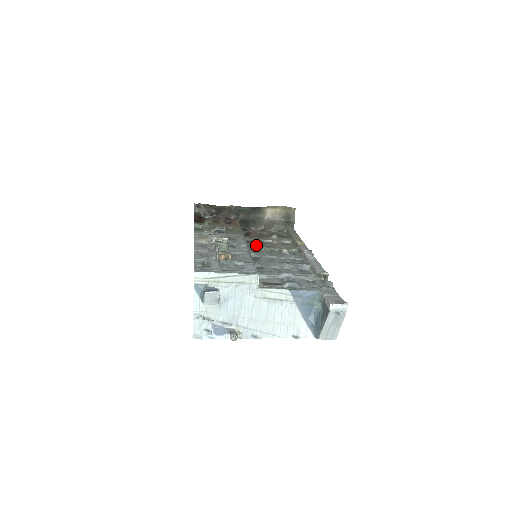
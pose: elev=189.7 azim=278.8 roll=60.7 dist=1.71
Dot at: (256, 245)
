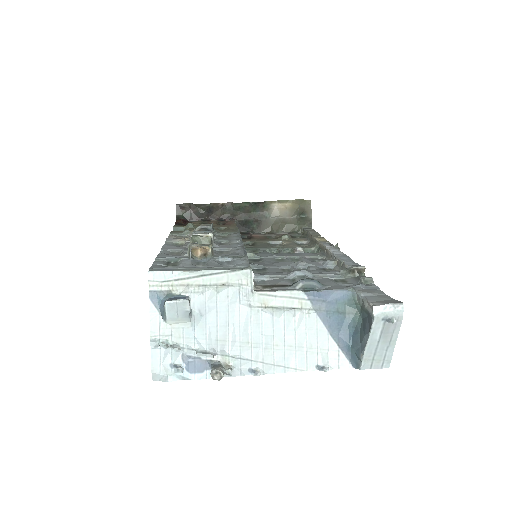
Dot at: (258, 246)
